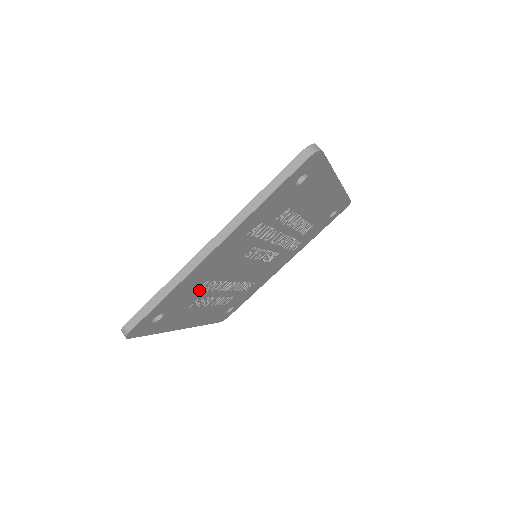
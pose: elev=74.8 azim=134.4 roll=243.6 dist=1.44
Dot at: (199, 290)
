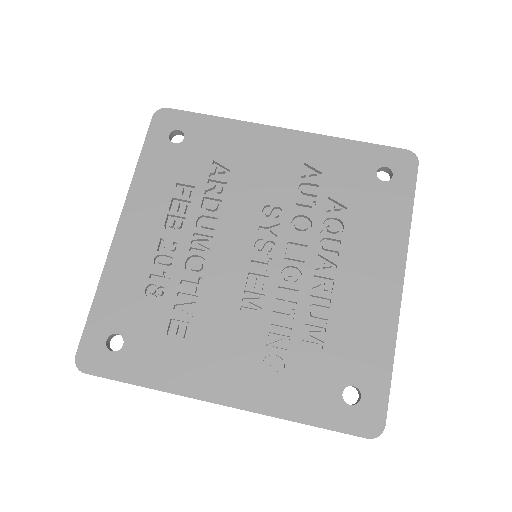
Dot at: (213, 172)
